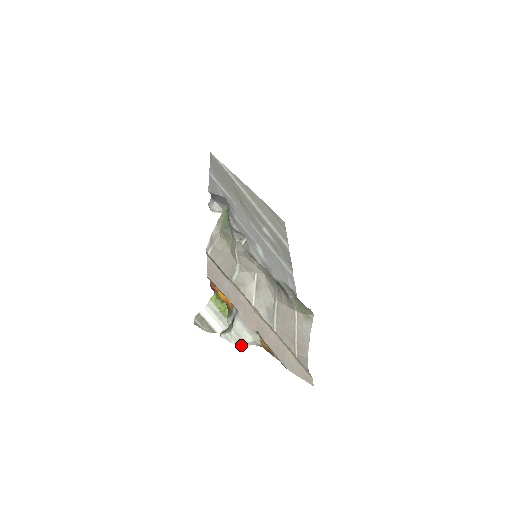
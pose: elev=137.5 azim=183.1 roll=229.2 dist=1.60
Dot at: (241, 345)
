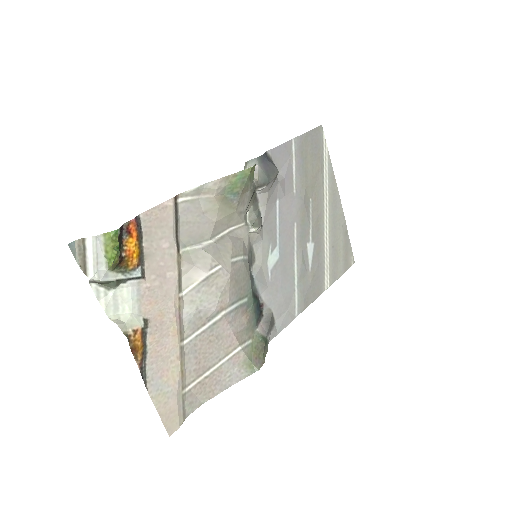
Dot at: (109, 314)
